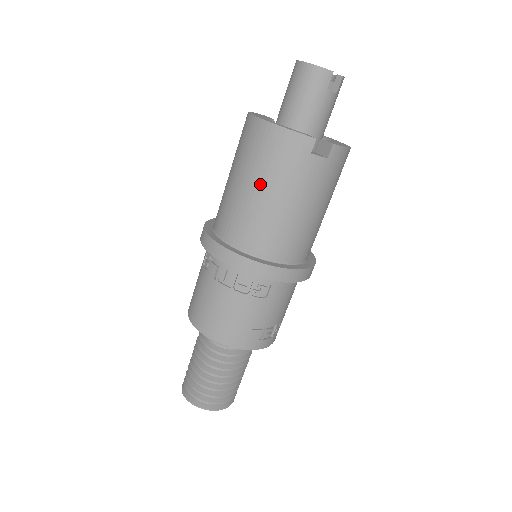
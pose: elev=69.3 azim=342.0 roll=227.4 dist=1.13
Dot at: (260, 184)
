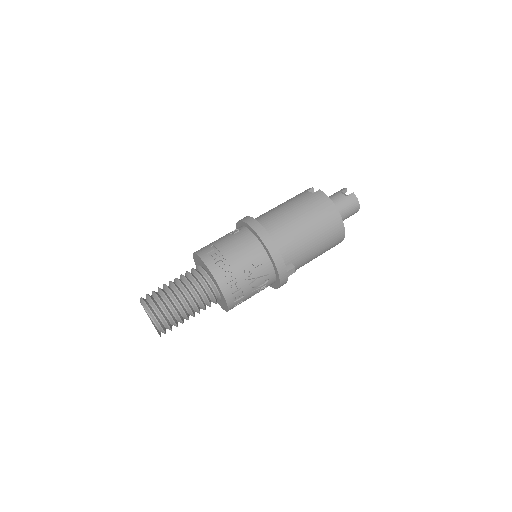
Dot at: occluded
